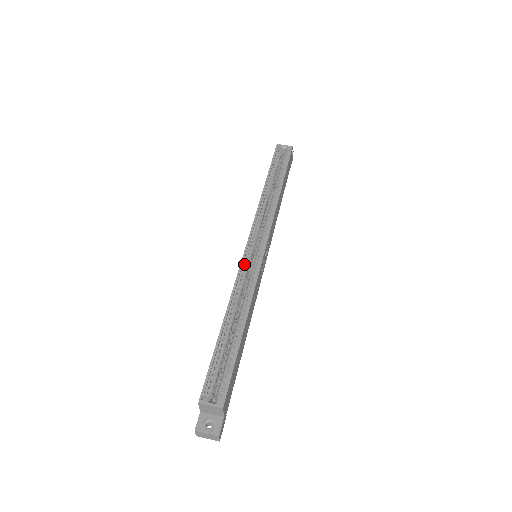
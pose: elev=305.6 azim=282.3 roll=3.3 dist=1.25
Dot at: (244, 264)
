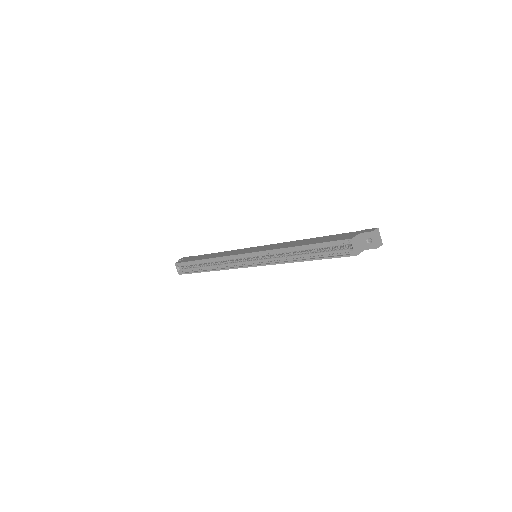
Dot at: (235, 257)
